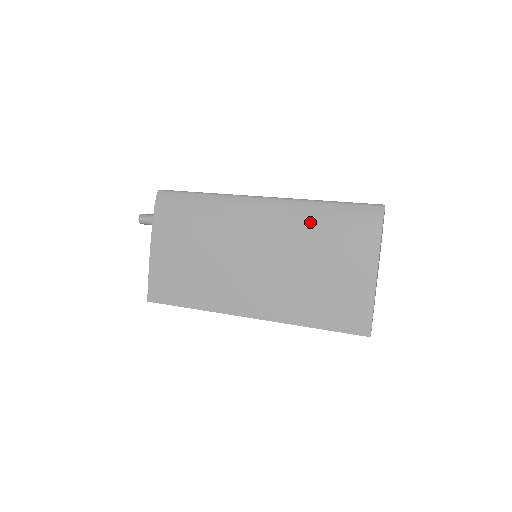
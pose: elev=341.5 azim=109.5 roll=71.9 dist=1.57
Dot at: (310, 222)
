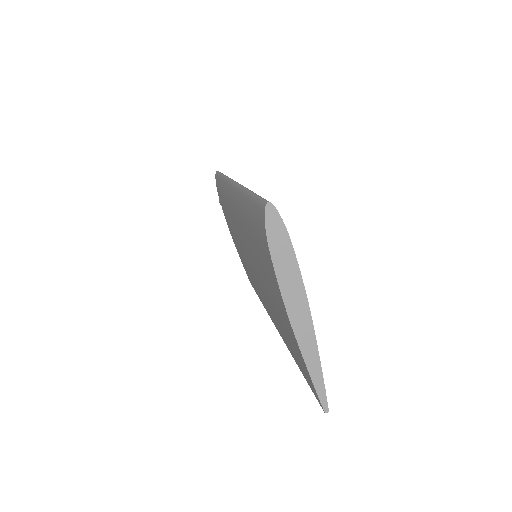
Dot at: (246, 224)
